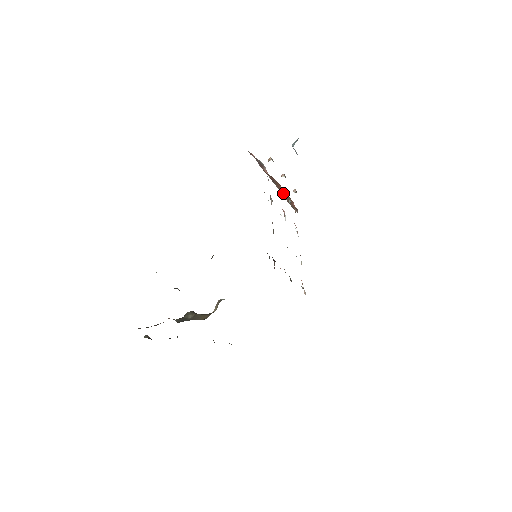
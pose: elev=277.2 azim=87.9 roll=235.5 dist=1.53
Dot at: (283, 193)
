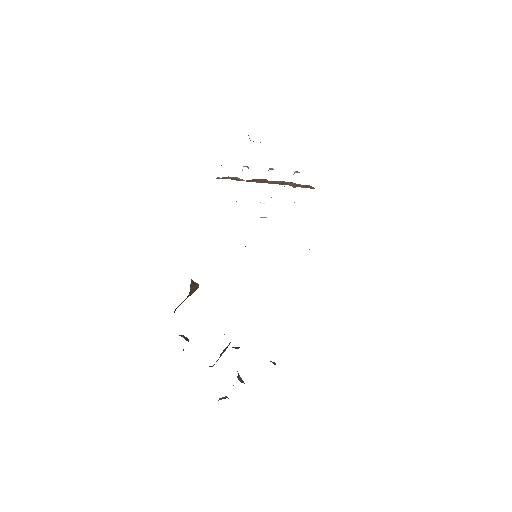
Dot at: (281, 184)
